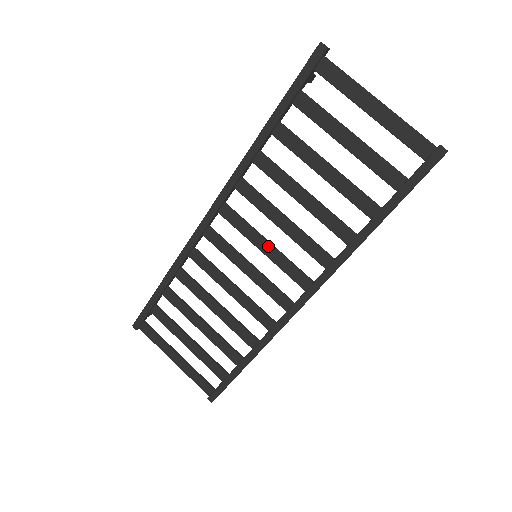
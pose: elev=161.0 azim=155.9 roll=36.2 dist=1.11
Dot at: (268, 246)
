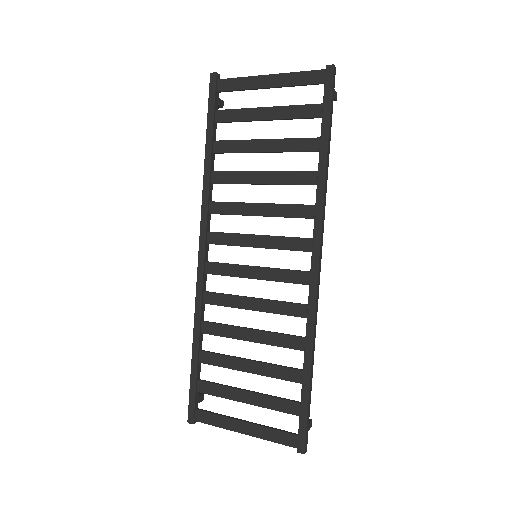
Dot at: (260, 238)
